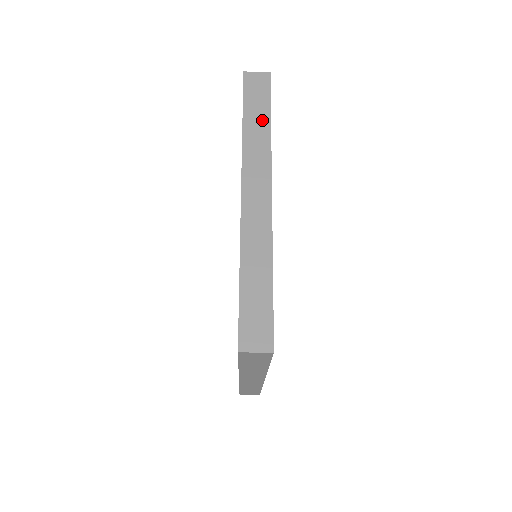
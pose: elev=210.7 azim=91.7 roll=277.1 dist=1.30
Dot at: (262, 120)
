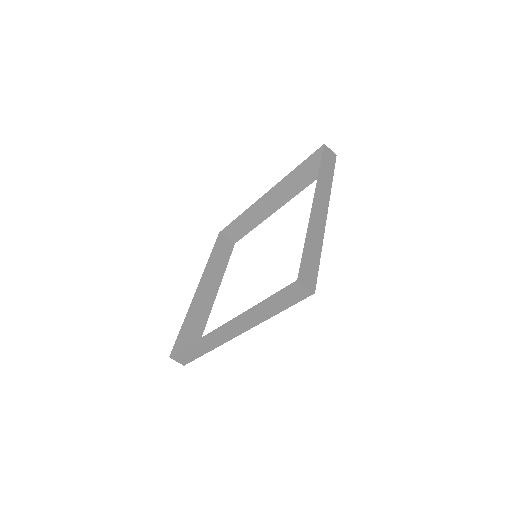
Dot at: (329, 174)
